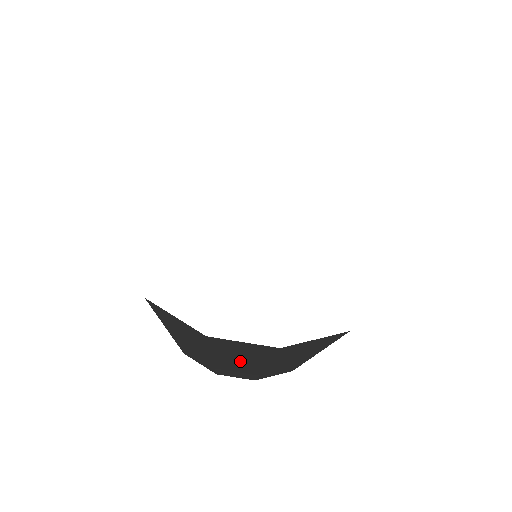
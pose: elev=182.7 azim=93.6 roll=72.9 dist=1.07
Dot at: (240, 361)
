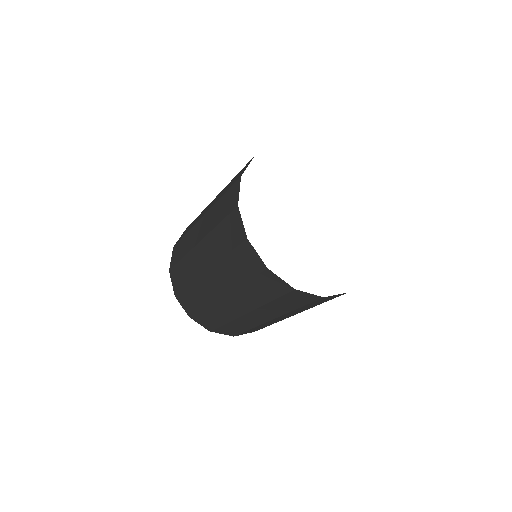
Dot at: (270, 312)
